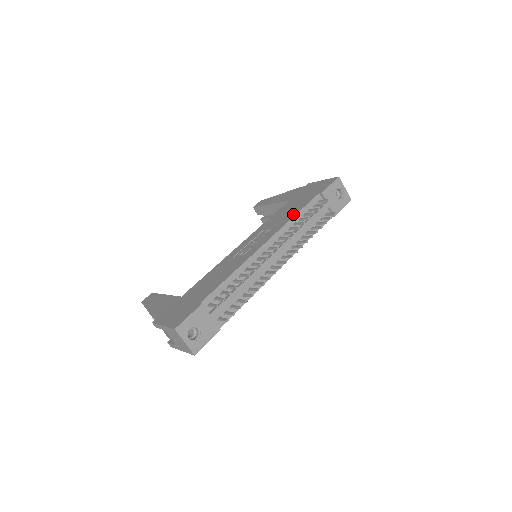
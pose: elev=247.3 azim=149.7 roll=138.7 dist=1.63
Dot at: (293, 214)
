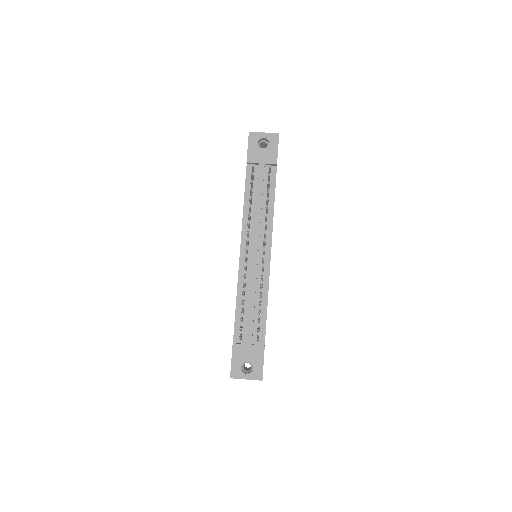
Dot at: occluded
